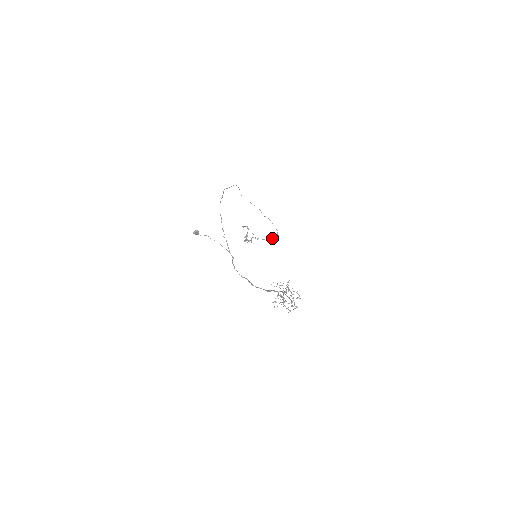
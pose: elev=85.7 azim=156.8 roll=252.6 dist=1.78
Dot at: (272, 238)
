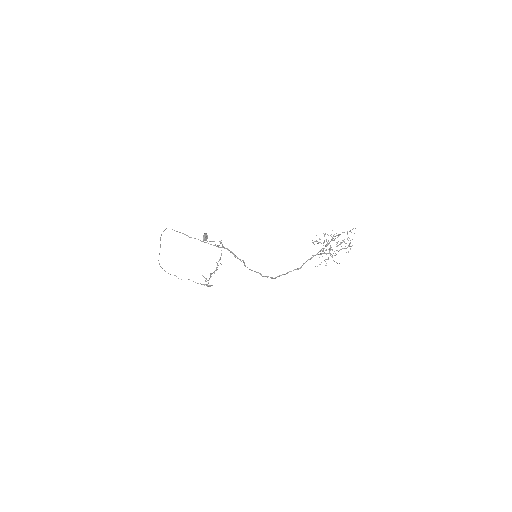
Dot at: (212, 285)
